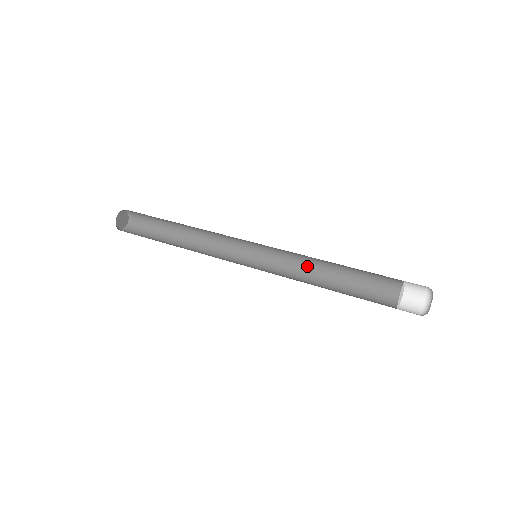
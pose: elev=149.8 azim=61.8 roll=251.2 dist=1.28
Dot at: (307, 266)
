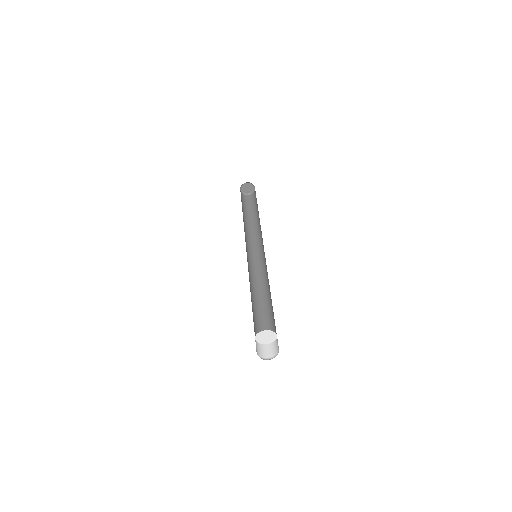
Dot at: (268, 282)
